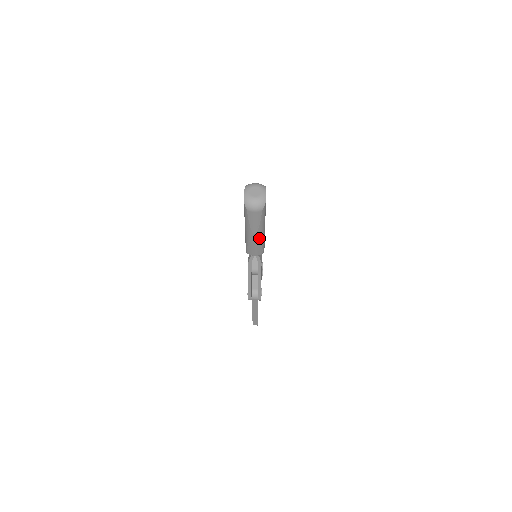
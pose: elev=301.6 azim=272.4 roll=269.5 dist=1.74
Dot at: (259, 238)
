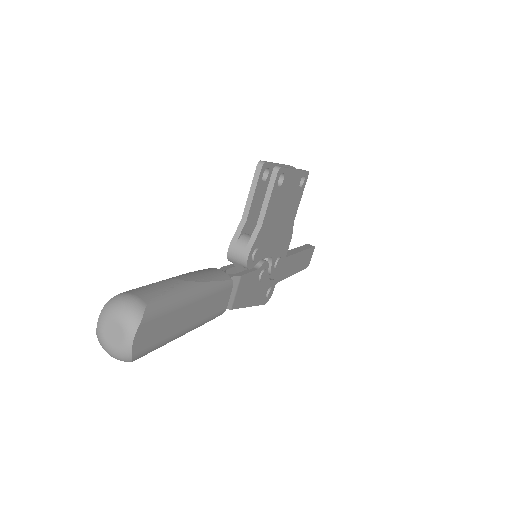
Dot at: occluded
